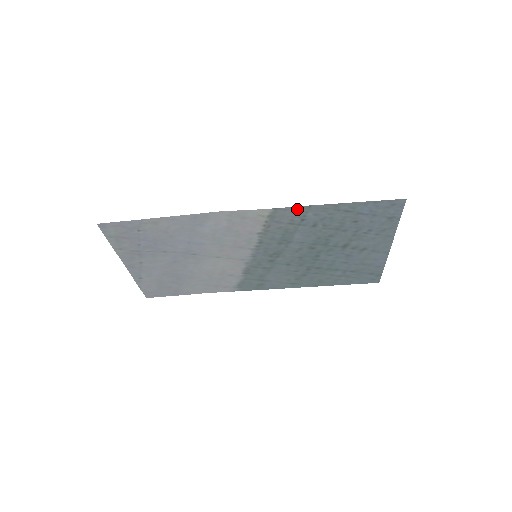
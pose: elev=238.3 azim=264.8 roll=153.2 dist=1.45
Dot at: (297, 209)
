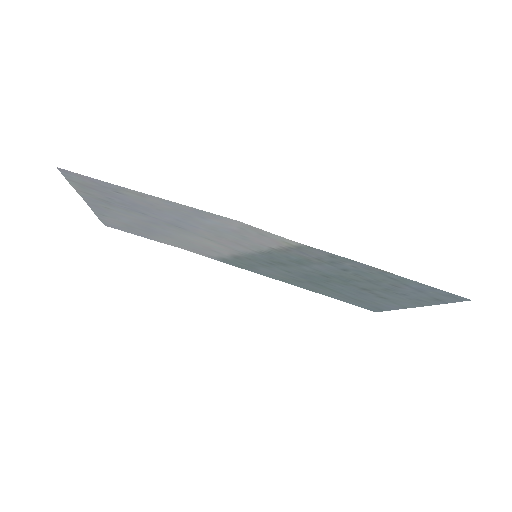
Dot at: (335, 256)
